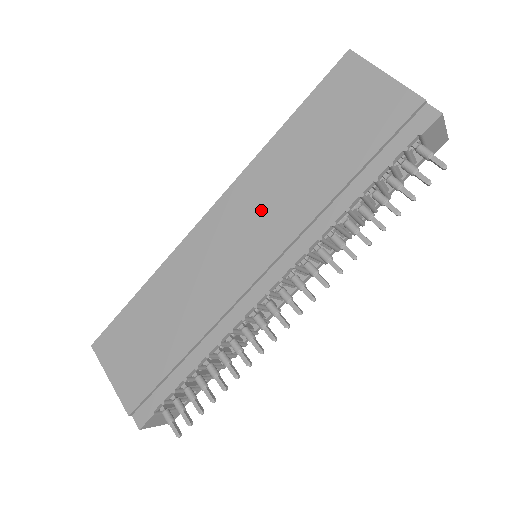
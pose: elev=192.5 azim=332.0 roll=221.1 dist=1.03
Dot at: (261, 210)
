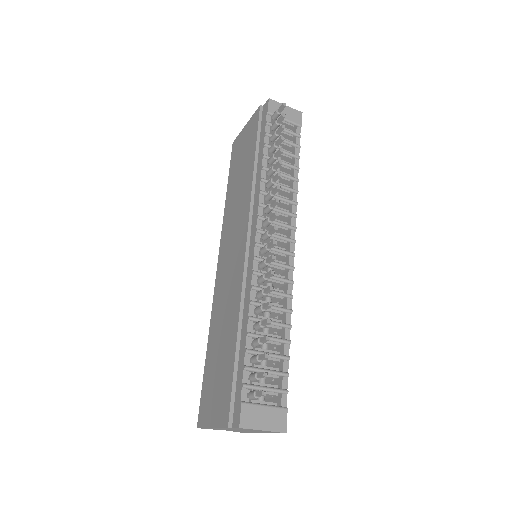
Dot at: (234, 226)
